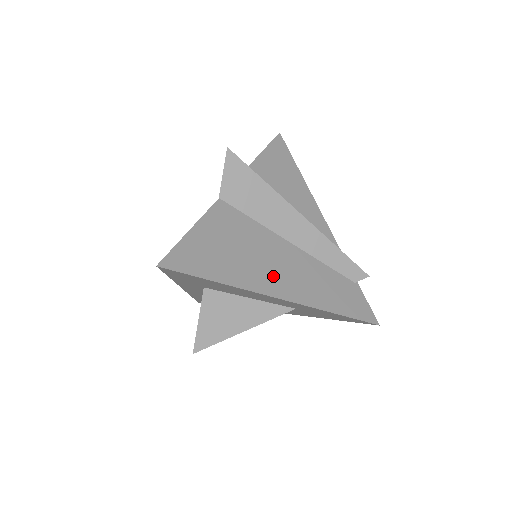
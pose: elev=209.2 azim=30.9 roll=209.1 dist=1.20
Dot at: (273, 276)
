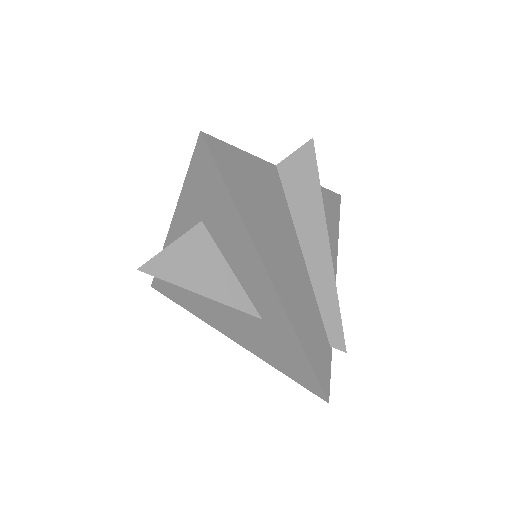
Dot at: (275, 255)
